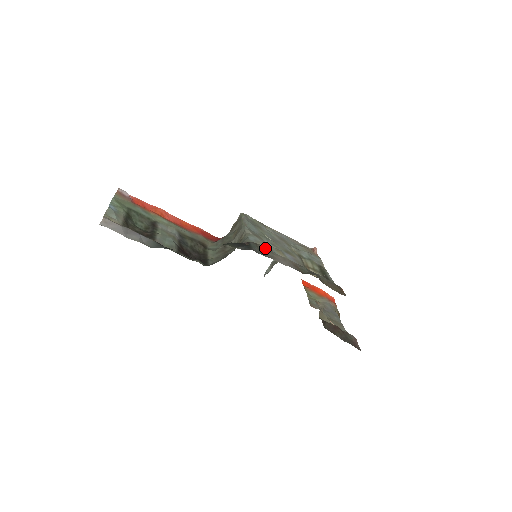
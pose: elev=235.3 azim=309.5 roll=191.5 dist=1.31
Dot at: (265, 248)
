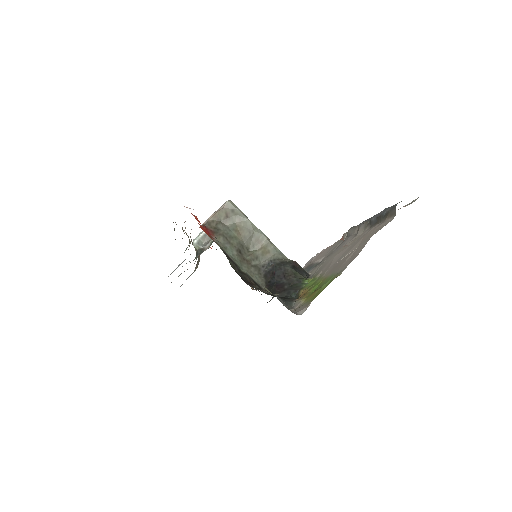
Dot at: occluded
